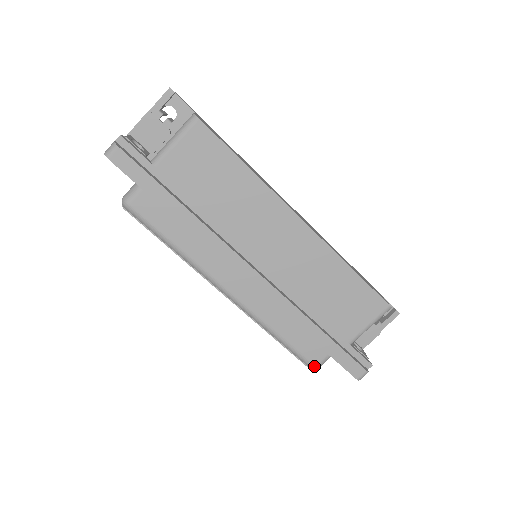
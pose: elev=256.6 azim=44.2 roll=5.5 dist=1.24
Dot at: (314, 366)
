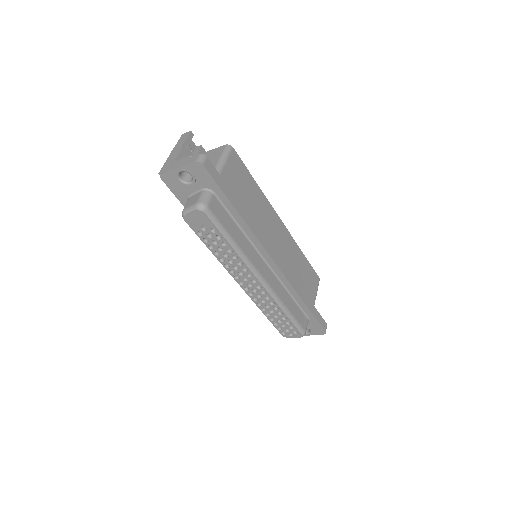
Dot at: (305, 331)
